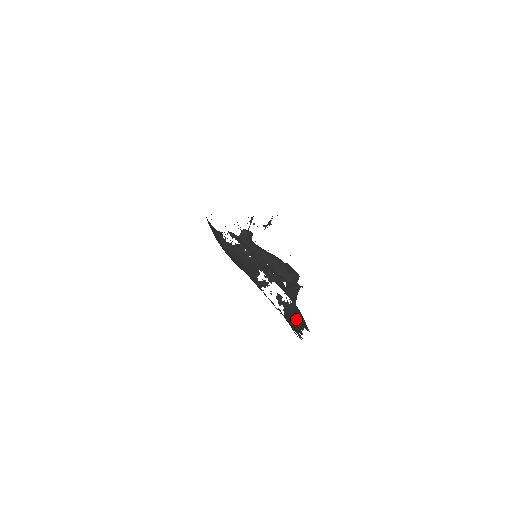
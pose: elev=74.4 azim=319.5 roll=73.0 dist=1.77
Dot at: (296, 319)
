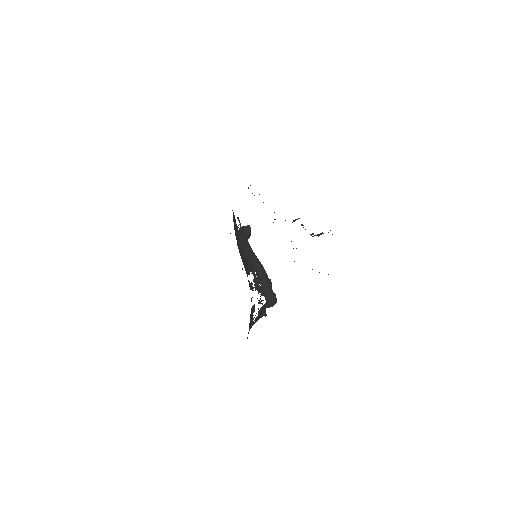
Dot at: occluded
